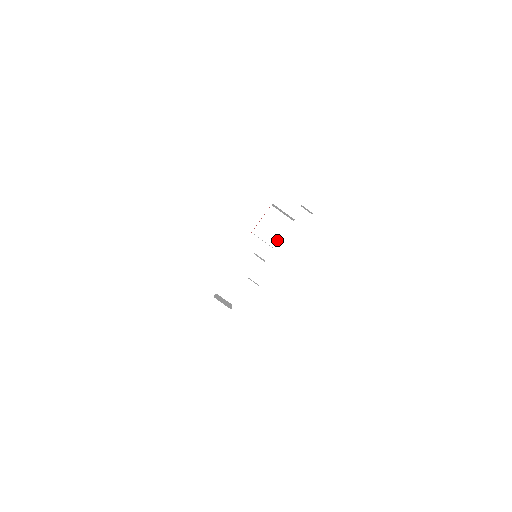
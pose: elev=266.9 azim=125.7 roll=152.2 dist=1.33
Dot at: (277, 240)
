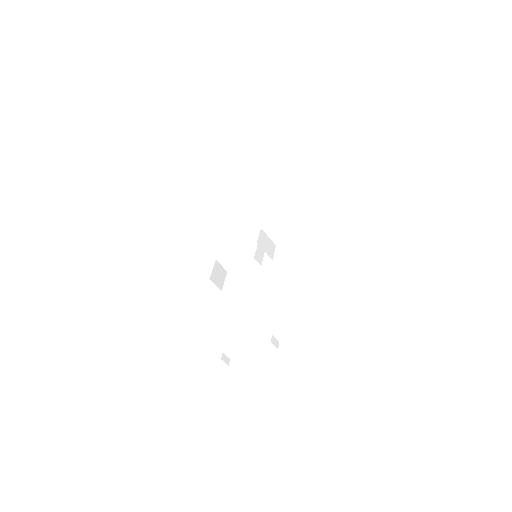
Dot at: (281, 241)
